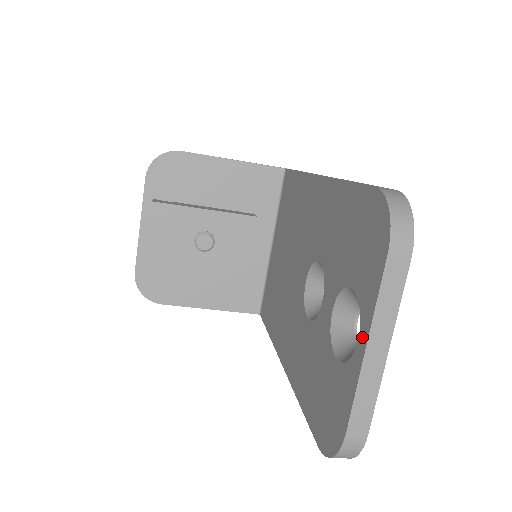
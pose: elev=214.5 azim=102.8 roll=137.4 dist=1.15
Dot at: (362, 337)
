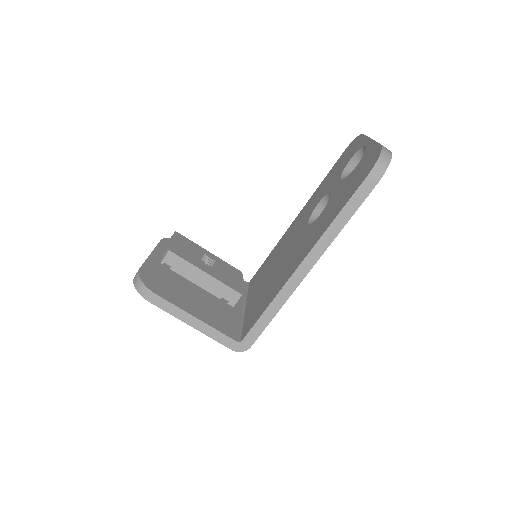
Dot at: (367, 143)
